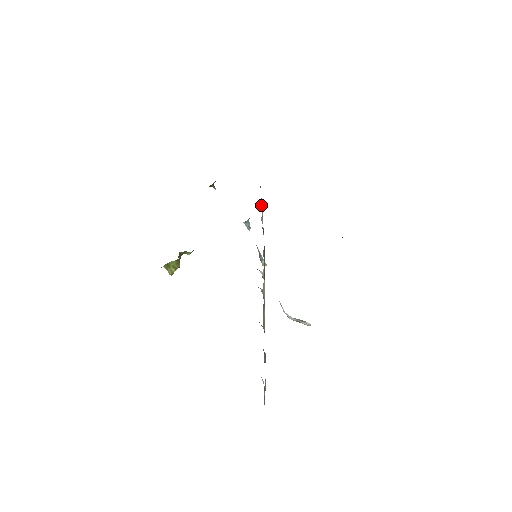
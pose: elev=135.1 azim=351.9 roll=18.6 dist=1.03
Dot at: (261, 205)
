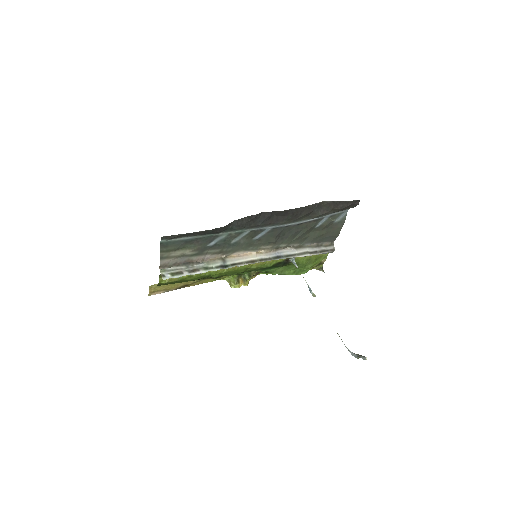
Dot at: (308, 251)
